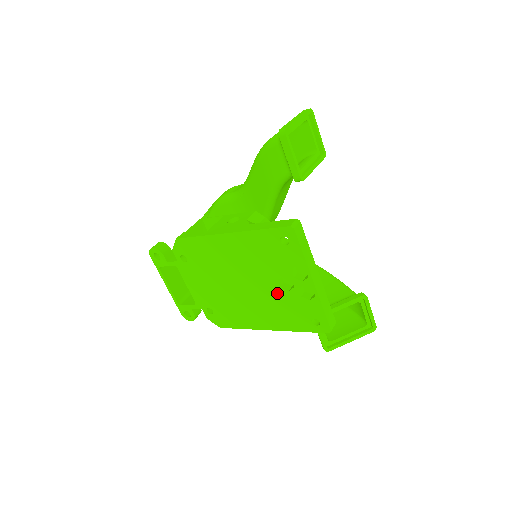
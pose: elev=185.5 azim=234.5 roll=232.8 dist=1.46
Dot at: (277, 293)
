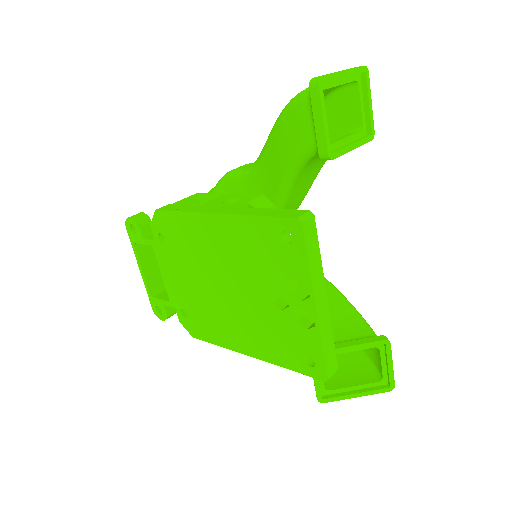
Dot at: (266, 309)
